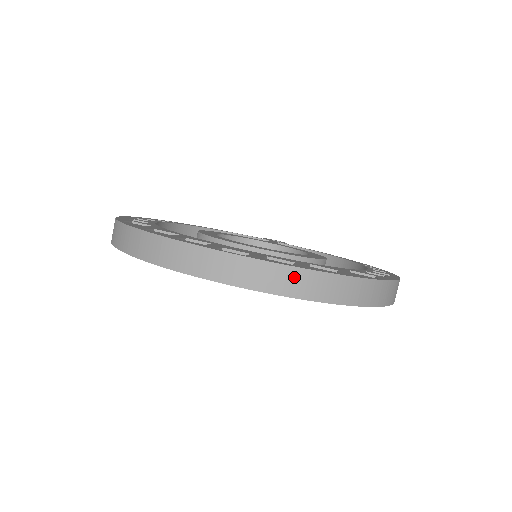
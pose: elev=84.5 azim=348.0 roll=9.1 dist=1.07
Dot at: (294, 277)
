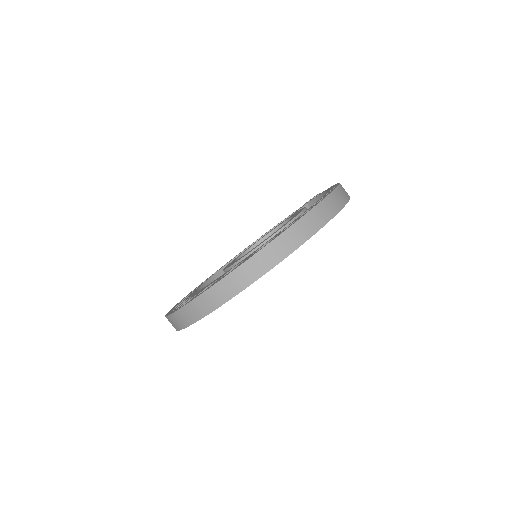
Dot at: (205, 299)
